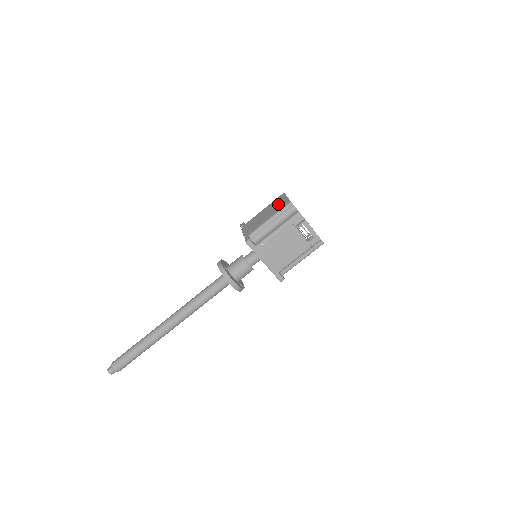
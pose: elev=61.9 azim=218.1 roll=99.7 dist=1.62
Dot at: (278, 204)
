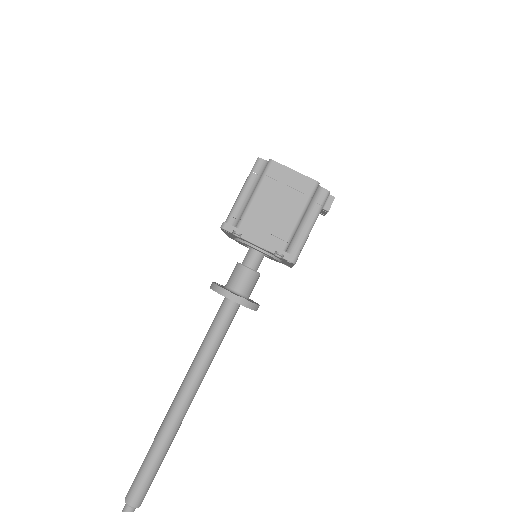
Dot at: (289, 186)
